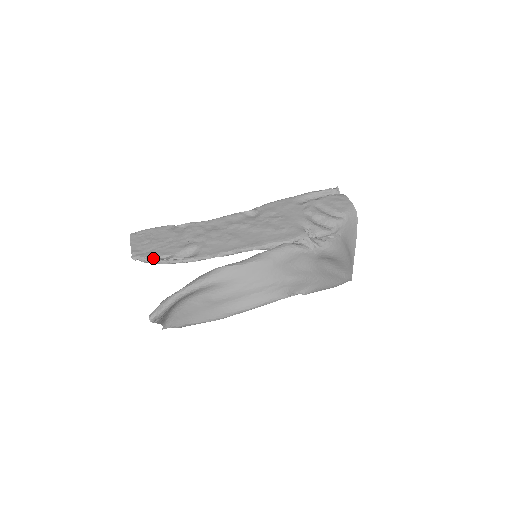
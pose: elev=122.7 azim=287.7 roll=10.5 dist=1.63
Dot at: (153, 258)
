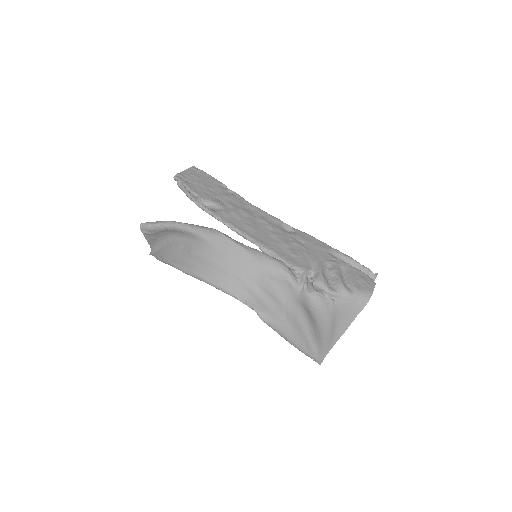
Dot at: (186, 187)
